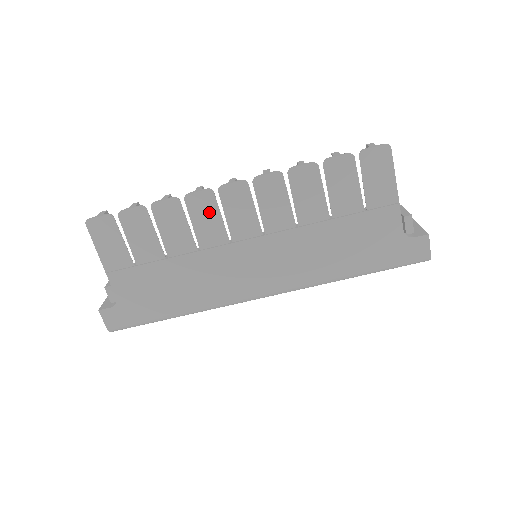
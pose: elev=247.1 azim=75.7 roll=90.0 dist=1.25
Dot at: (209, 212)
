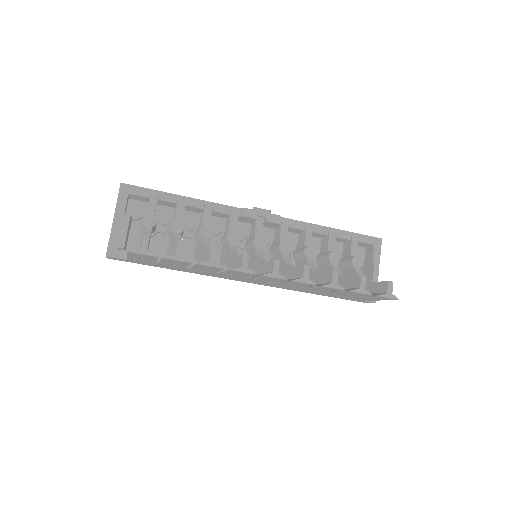
Dot at: (243, 274)
